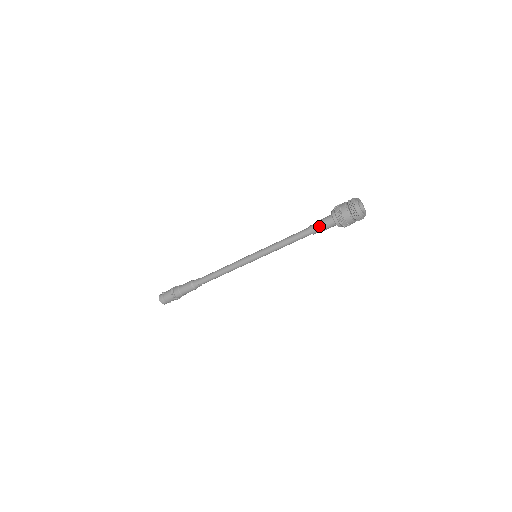
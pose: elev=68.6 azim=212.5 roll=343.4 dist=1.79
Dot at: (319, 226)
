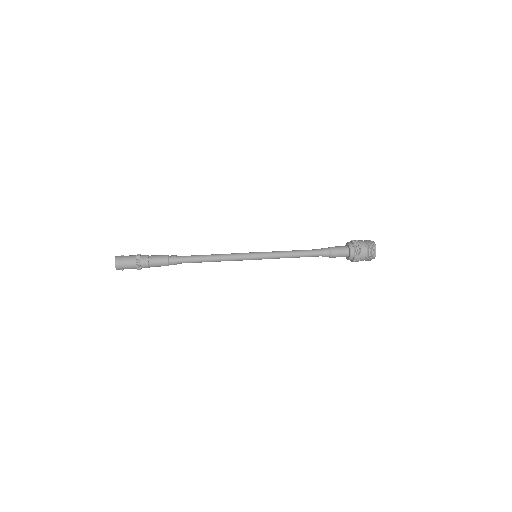
Dot at: (333, 248)
